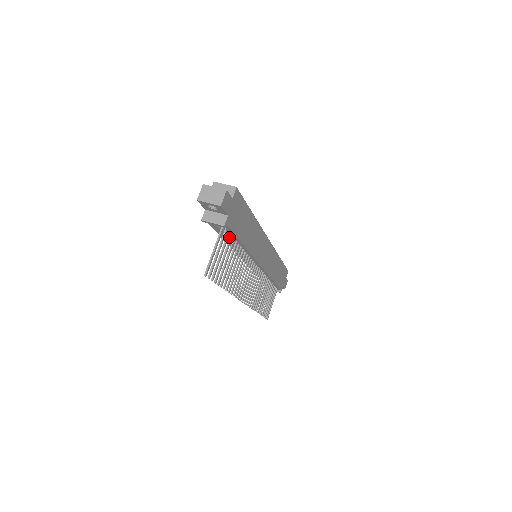
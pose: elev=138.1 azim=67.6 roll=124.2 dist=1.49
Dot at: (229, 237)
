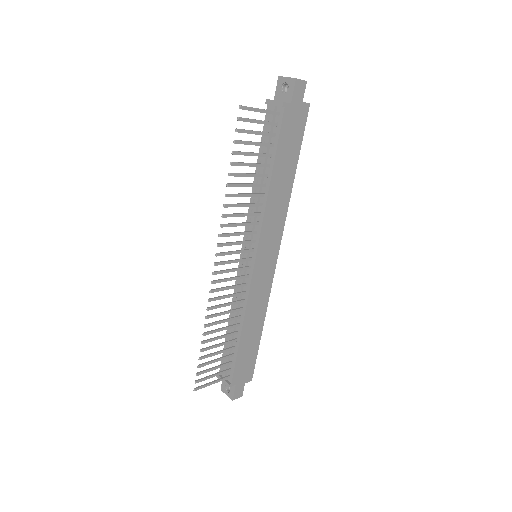
Dot at: (268, 151)
